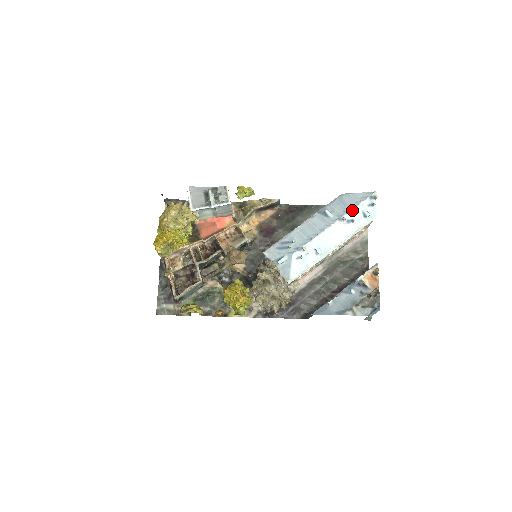
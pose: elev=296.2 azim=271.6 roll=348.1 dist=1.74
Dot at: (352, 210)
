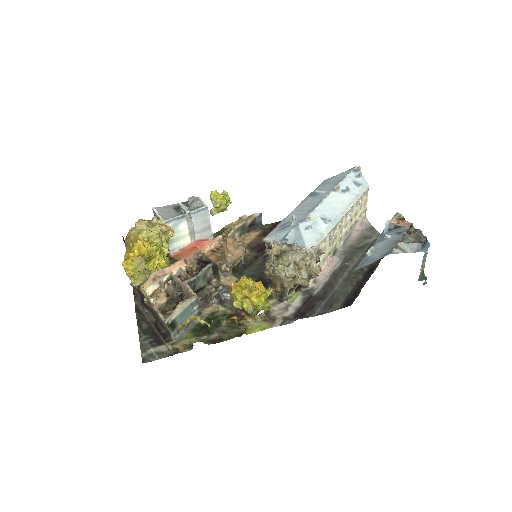
Dot at: (342, 182)
